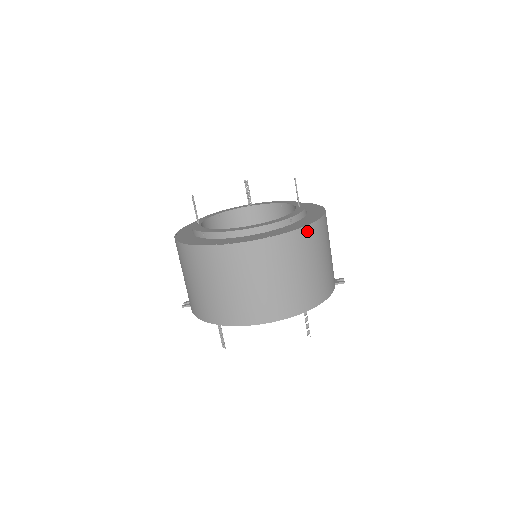
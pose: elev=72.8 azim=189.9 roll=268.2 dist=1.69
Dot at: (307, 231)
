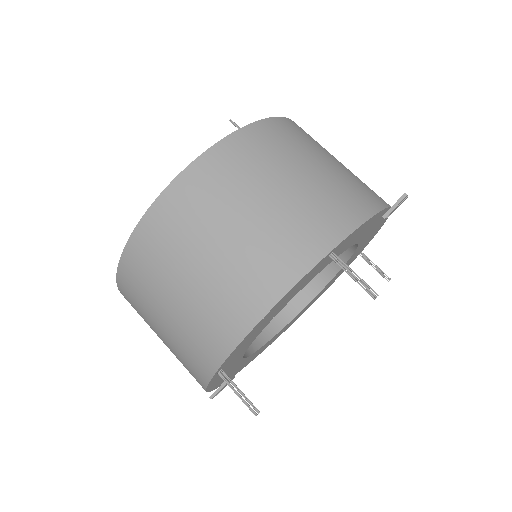
Dot at: (244, 136)
